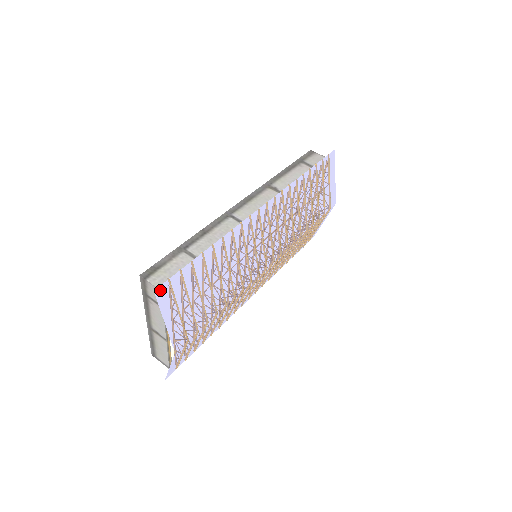
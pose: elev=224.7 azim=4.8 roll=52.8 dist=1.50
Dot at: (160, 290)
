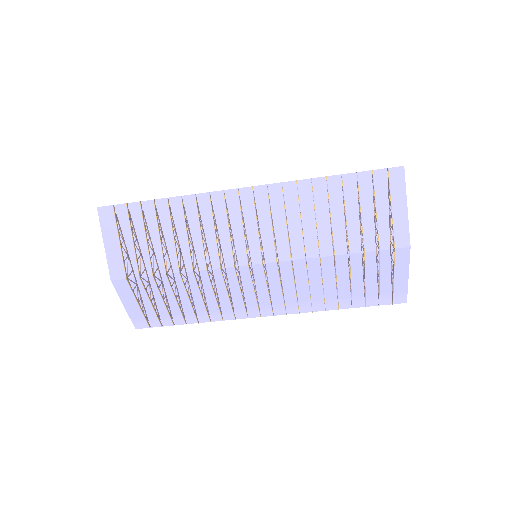
Dot at: (104, 210)
